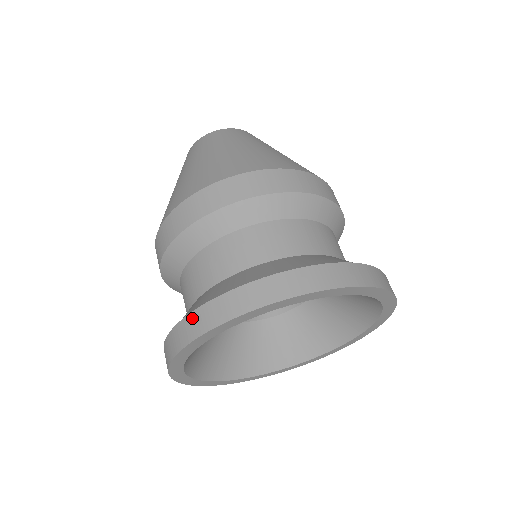
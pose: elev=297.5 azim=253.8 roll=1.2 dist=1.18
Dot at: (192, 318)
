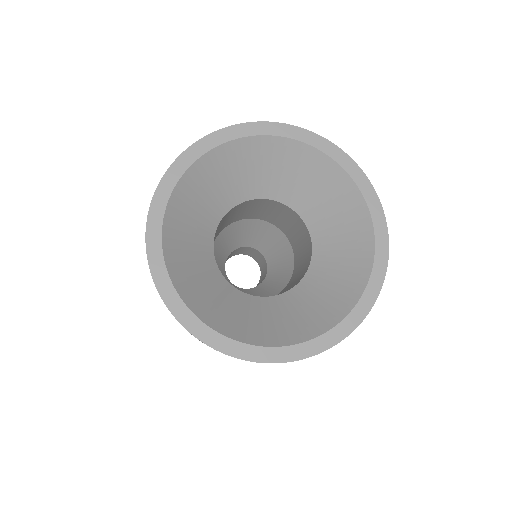
Dot at: occluded
